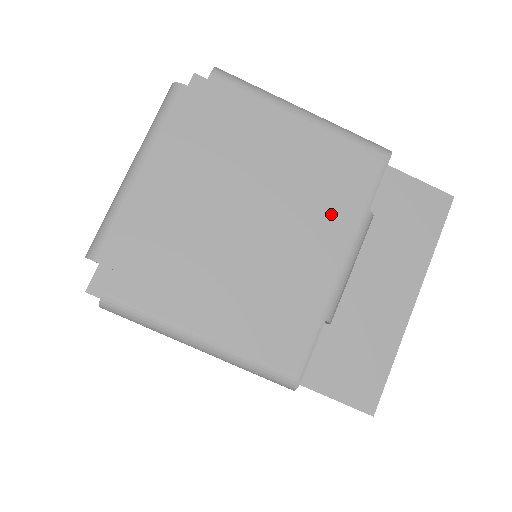
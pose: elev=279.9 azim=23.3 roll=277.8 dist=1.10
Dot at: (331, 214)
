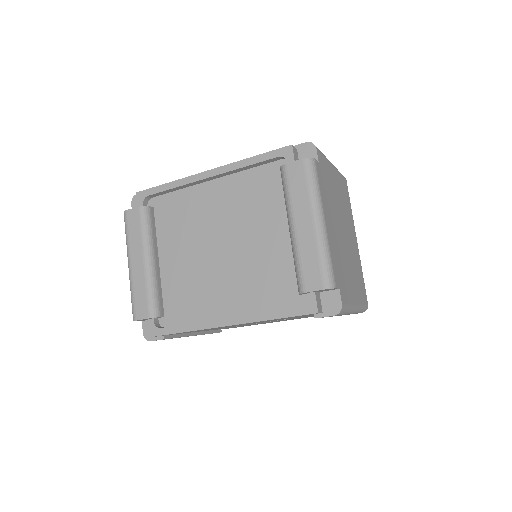
Dot at: (350, 218)
